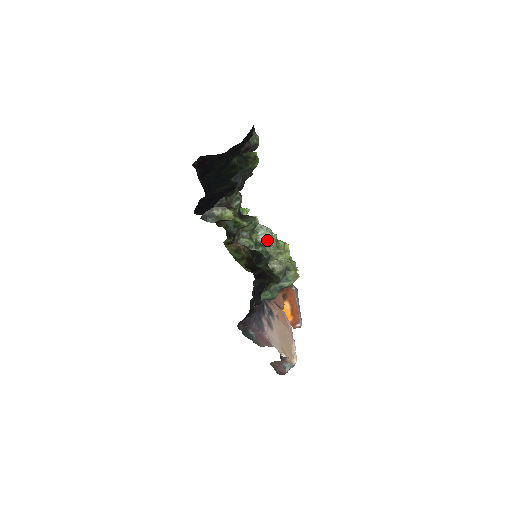
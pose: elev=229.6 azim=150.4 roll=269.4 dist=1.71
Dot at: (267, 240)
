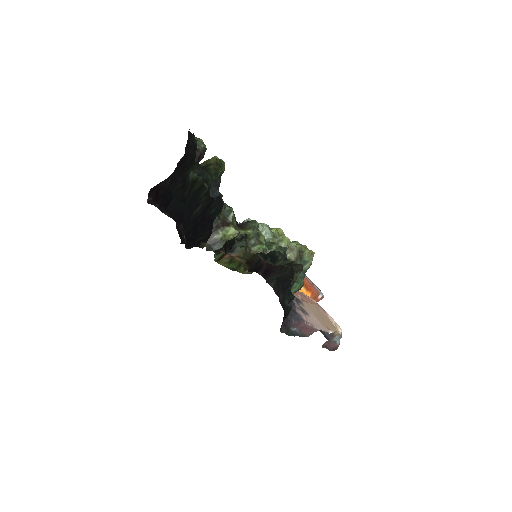
Dot at: (269, 235)
